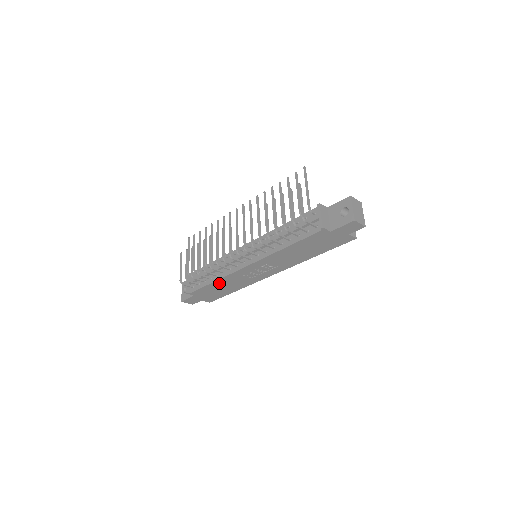
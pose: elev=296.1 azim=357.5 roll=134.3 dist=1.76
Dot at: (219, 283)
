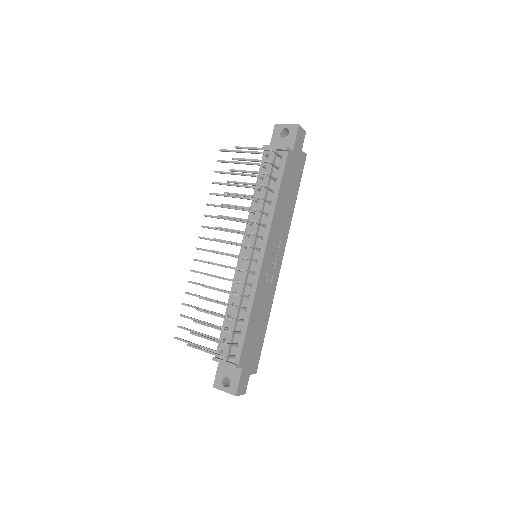
Dot at: (253, 316)
